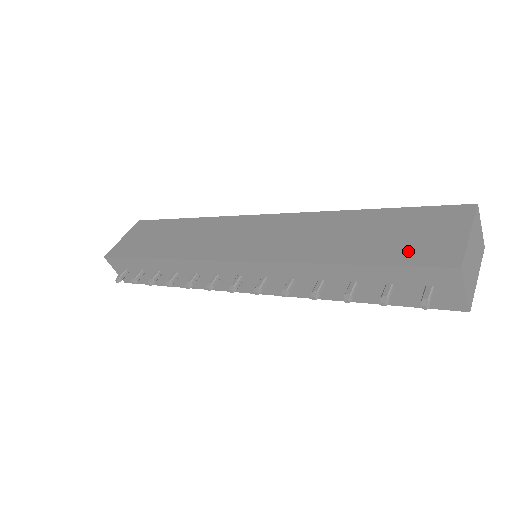
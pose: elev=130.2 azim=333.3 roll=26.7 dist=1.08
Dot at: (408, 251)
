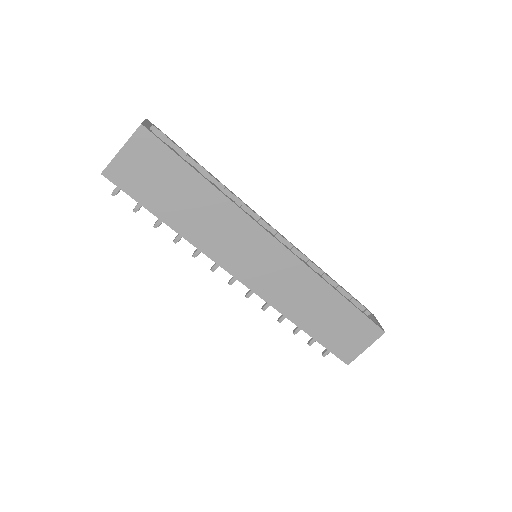
Dot at: (337, 343)
